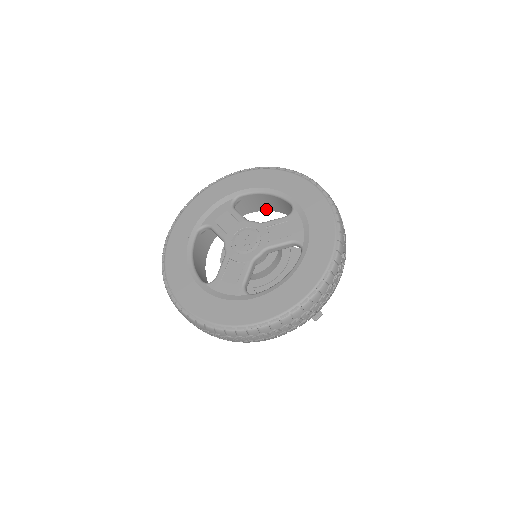
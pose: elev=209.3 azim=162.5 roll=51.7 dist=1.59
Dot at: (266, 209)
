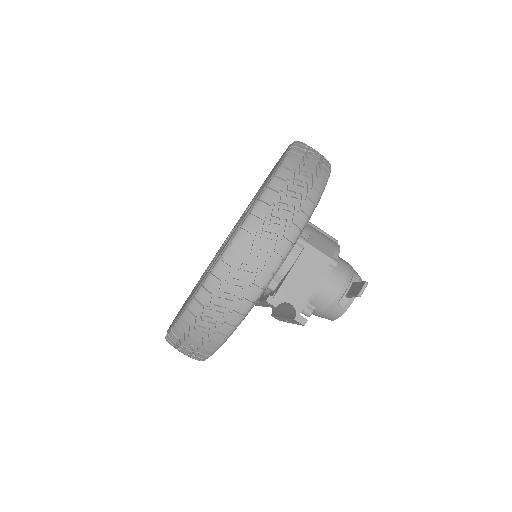
Dot at: occluded
